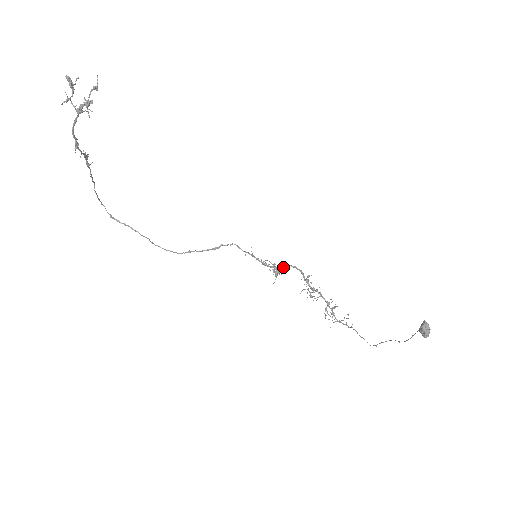
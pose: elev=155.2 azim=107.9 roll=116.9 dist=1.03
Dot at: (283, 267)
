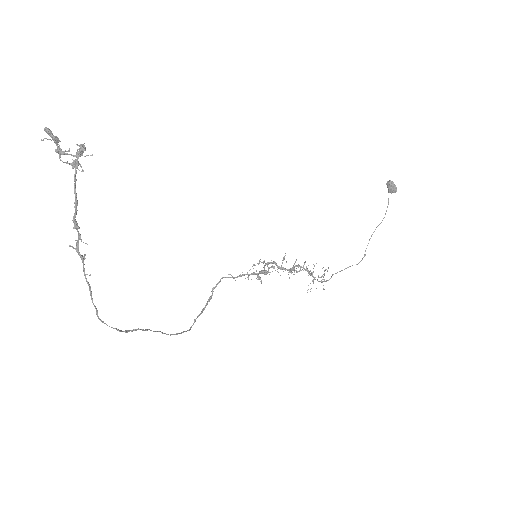
Dot at: occluded
